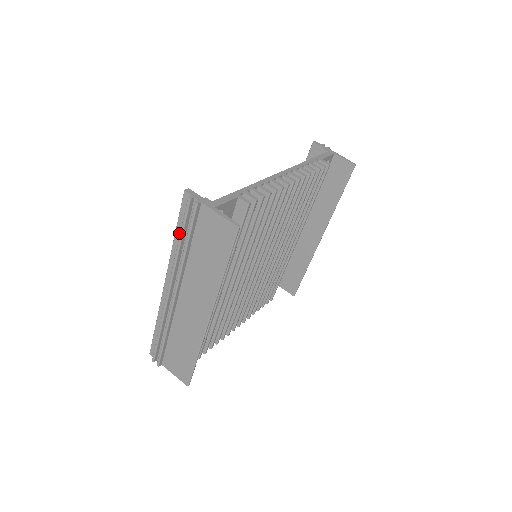
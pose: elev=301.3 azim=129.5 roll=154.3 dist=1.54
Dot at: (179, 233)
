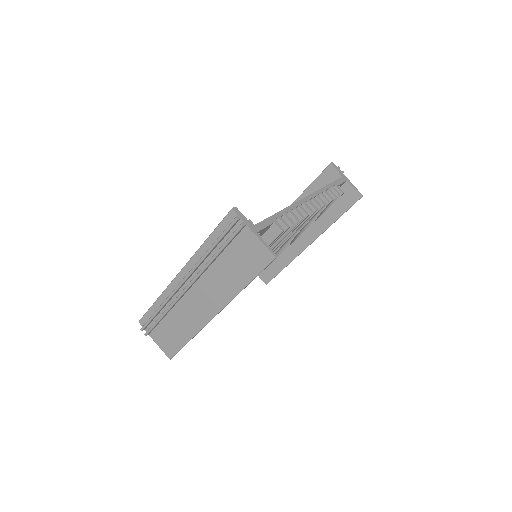
Dot at: (212, 240)
